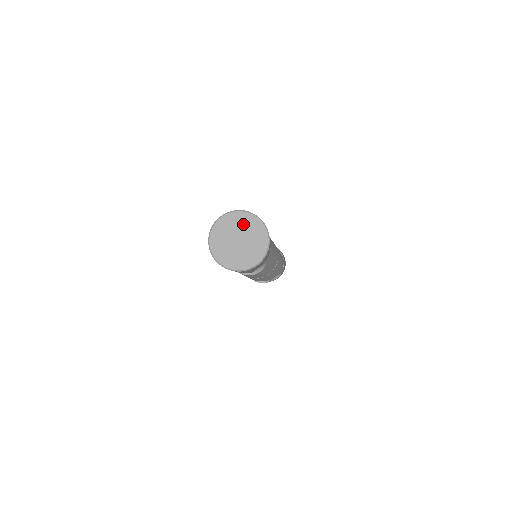
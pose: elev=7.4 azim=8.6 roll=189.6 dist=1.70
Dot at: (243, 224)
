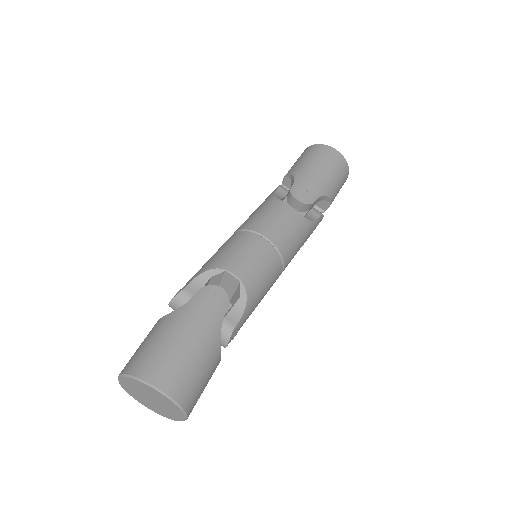
Dot at: (155, 395)
